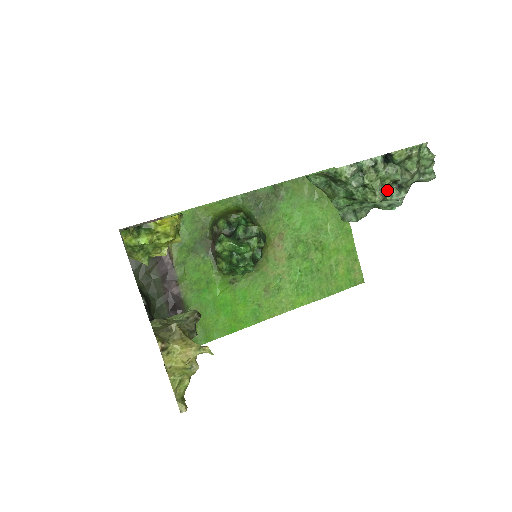
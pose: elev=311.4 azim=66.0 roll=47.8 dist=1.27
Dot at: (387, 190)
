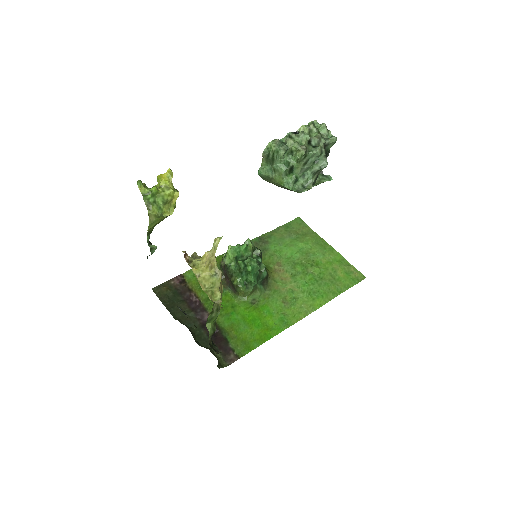
Dot at: (307, 149)
